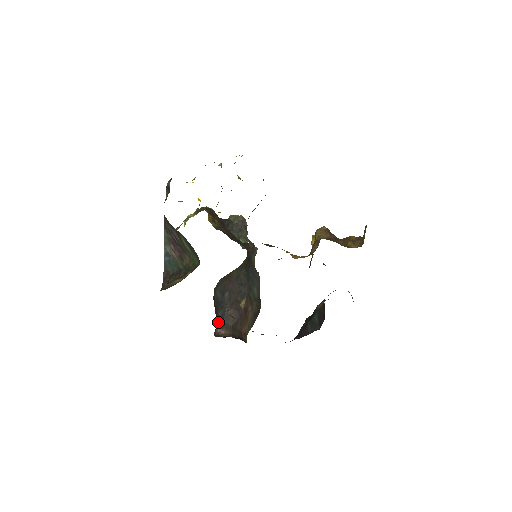
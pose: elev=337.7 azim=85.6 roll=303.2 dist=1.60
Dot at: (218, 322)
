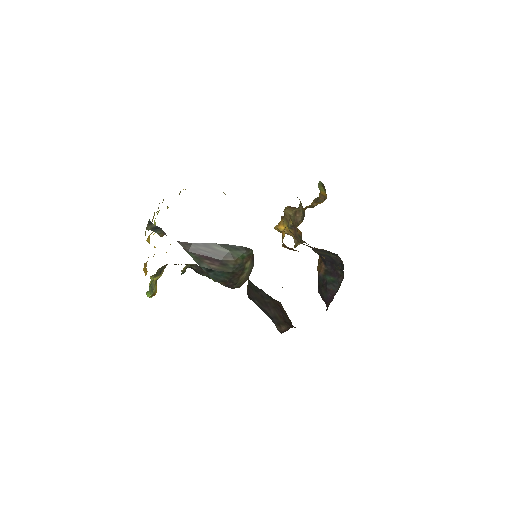
Dot at: occluded
